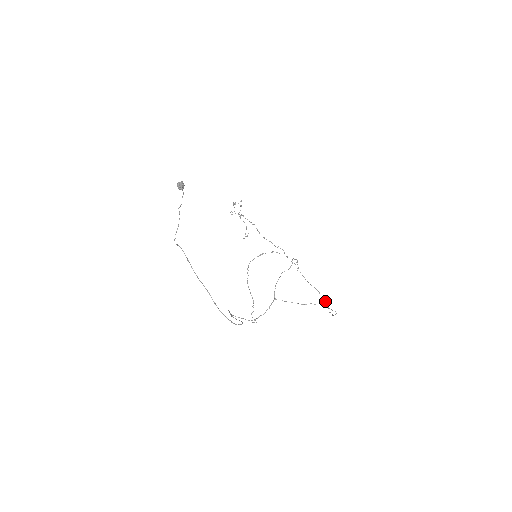
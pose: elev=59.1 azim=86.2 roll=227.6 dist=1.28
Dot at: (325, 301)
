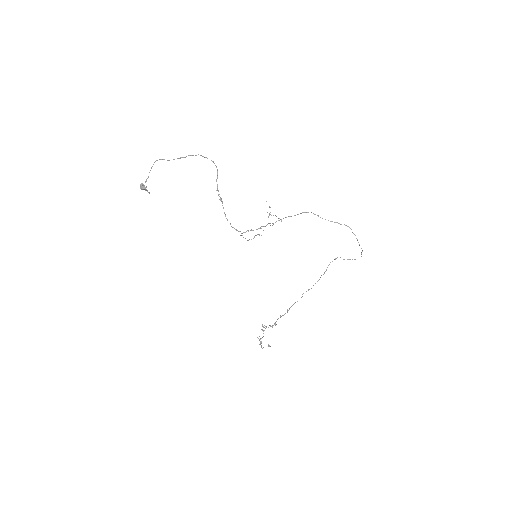
Dot at: occluded
